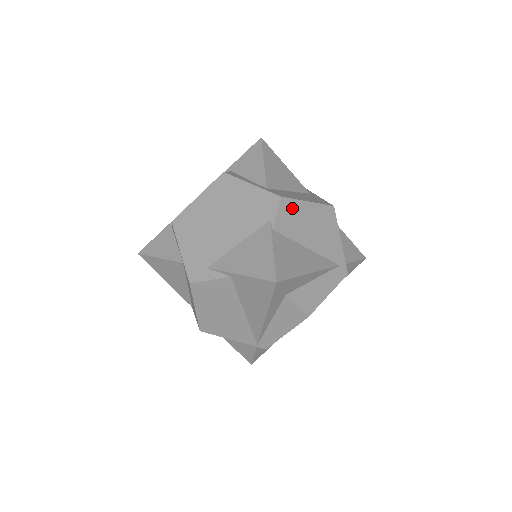
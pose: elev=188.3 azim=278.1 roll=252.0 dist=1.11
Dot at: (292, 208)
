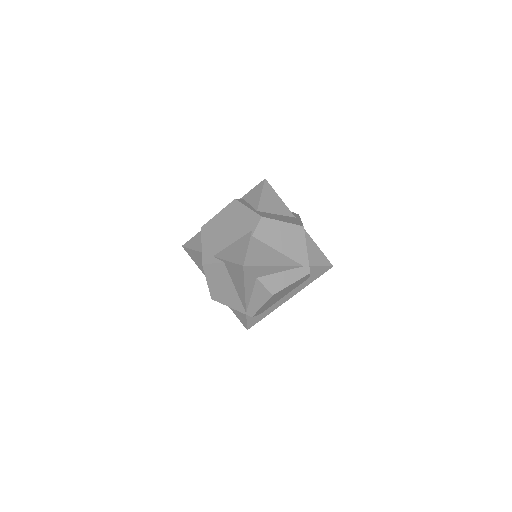
Dot at: (269, 224)
